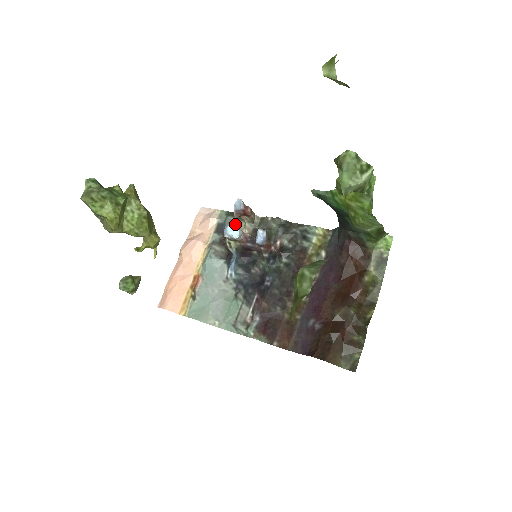
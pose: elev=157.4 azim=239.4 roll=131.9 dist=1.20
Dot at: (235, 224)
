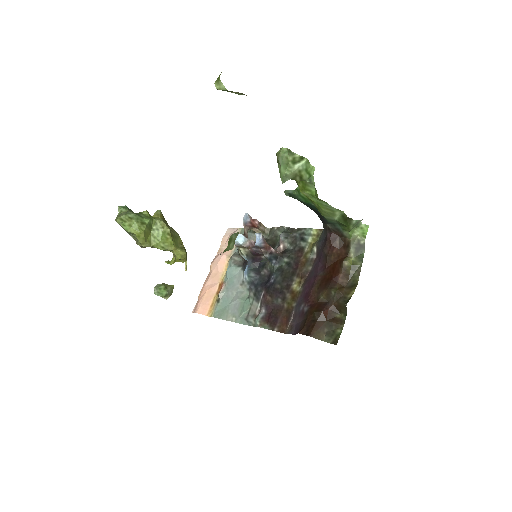
Dot at: (245, 235)
